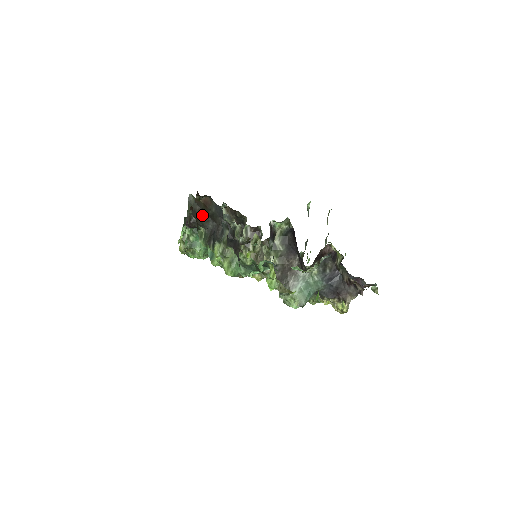
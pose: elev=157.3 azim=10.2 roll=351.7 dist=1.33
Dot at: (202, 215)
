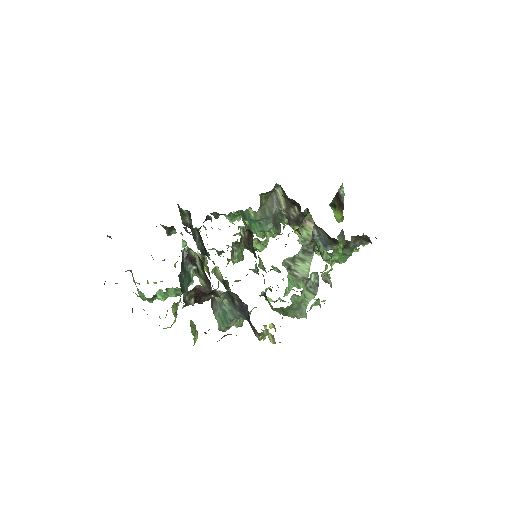
Dot at: occluded
